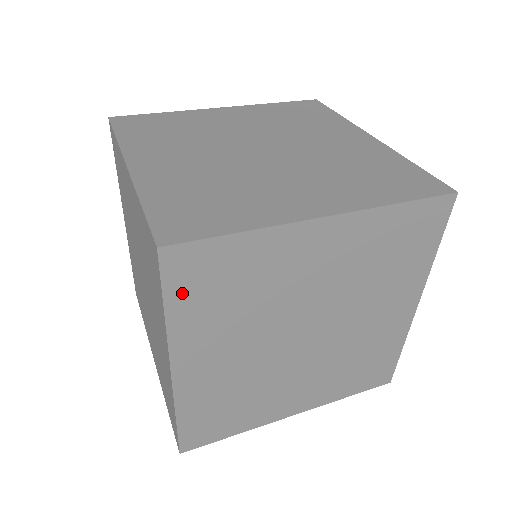
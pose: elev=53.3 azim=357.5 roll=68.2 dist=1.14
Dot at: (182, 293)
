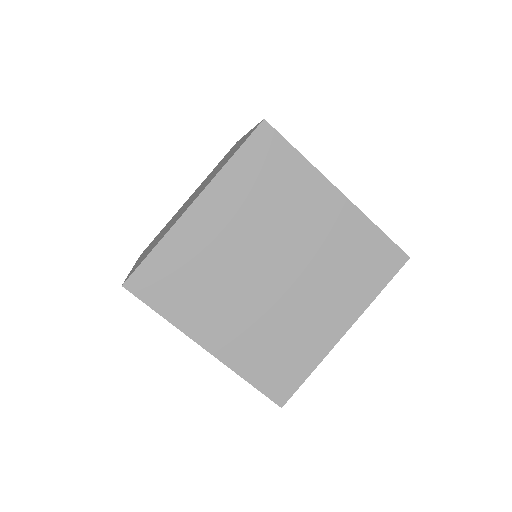
Dot at: (160, 300)
